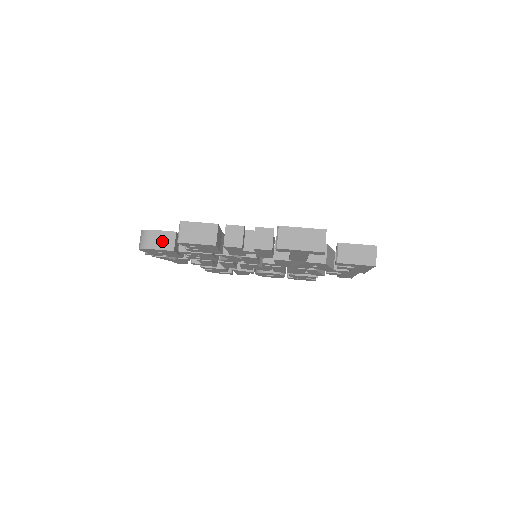
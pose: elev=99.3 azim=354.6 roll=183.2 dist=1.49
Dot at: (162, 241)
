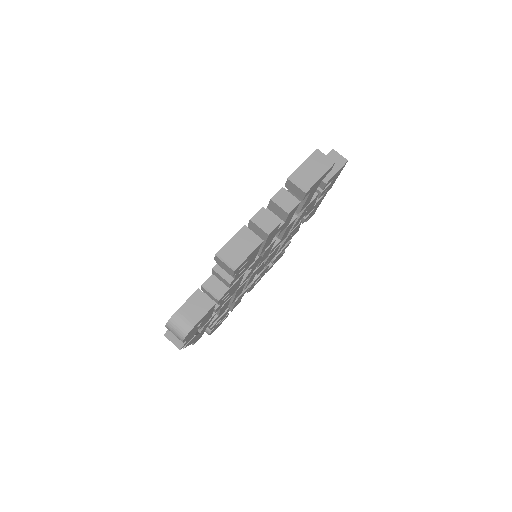
Dot at: (197, 308)
